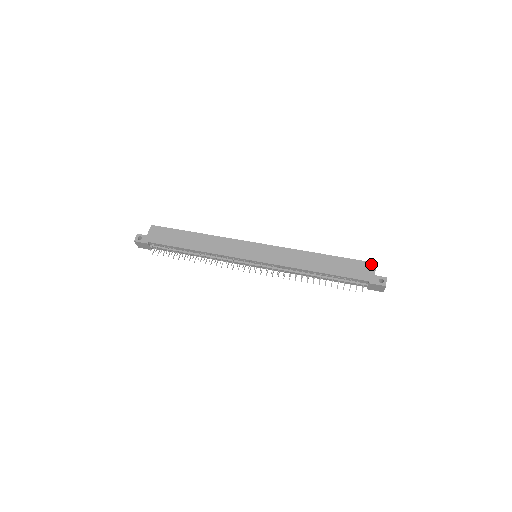
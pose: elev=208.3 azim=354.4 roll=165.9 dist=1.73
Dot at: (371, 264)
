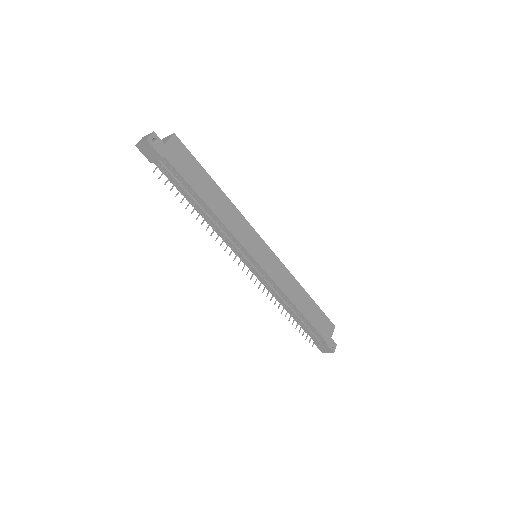
Dot at: (332, 325)
